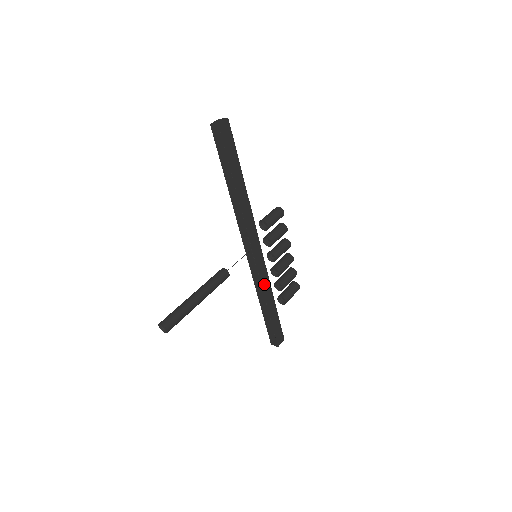
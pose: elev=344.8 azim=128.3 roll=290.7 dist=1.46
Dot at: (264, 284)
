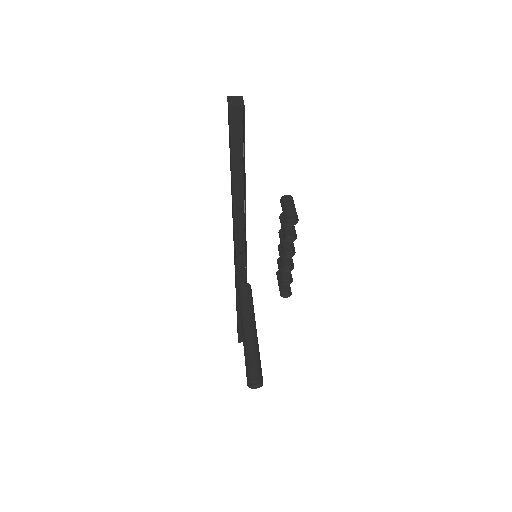
Dot at: occluded
